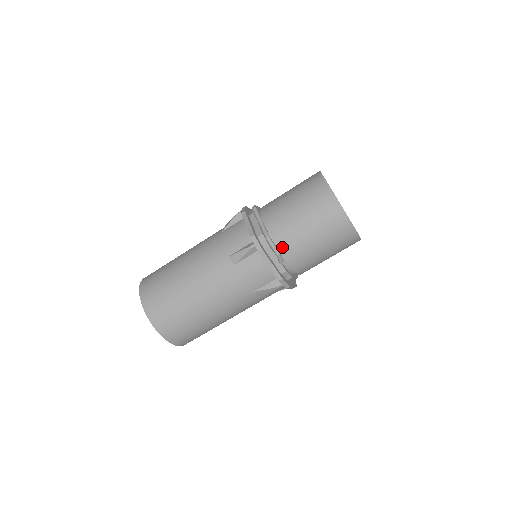
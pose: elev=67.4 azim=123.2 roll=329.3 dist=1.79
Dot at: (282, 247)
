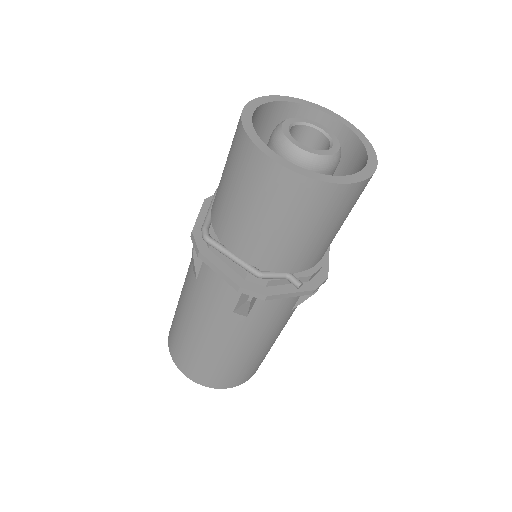
Dot at: (285, 269)
